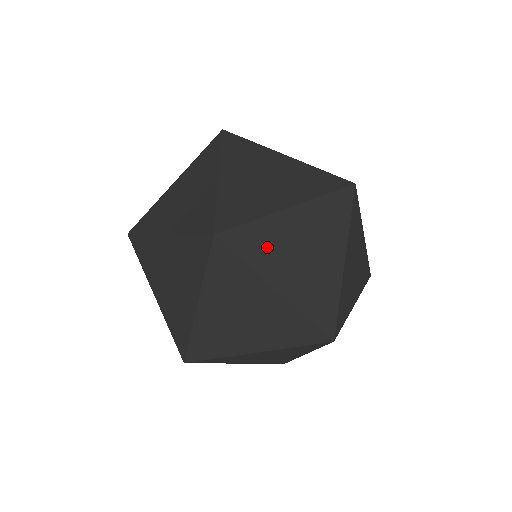
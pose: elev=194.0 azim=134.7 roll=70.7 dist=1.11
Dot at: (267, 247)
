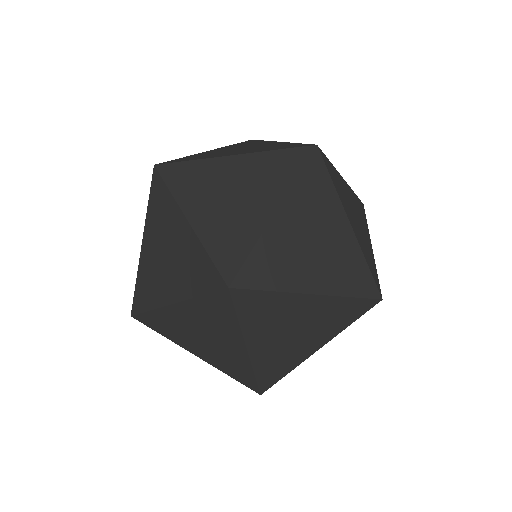
Dot at: (340, 188)
